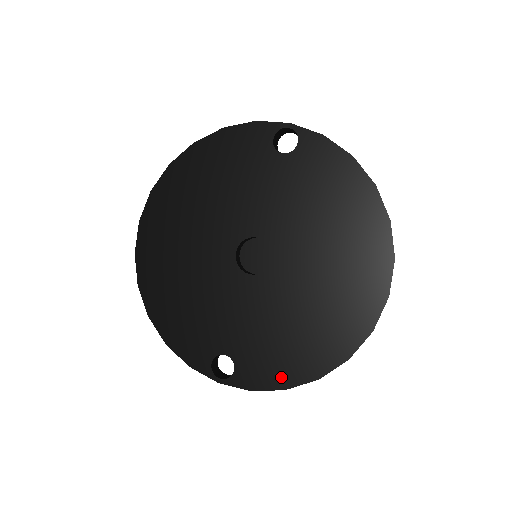
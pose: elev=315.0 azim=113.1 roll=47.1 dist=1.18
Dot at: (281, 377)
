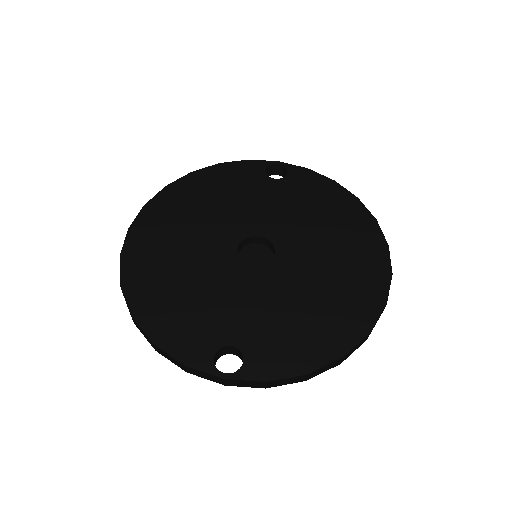
Dot at: (301, 360)
